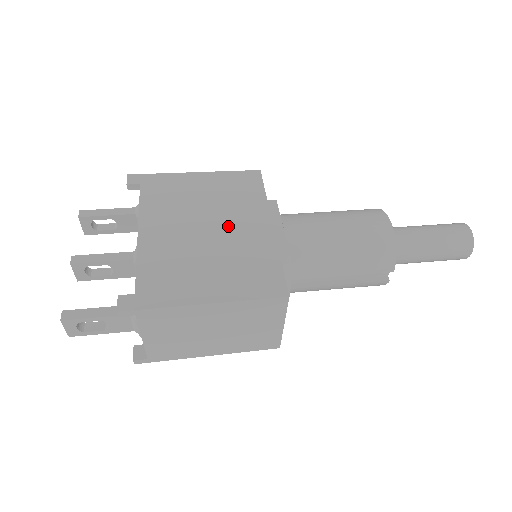
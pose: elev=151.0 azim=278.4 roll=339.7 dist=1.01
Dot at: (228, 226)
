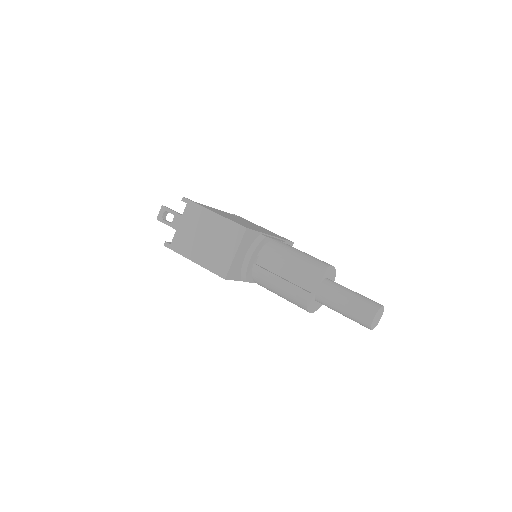
Dot at: occluded
